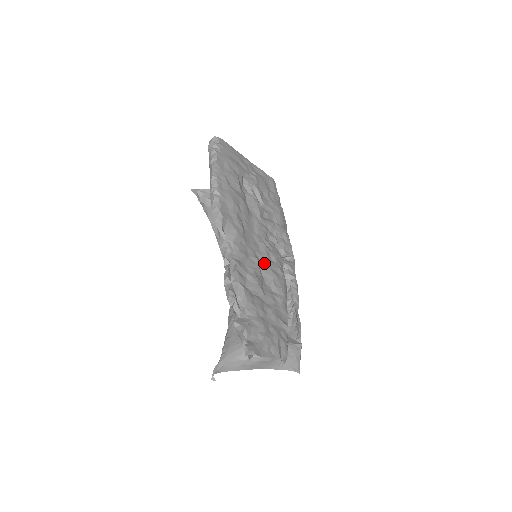
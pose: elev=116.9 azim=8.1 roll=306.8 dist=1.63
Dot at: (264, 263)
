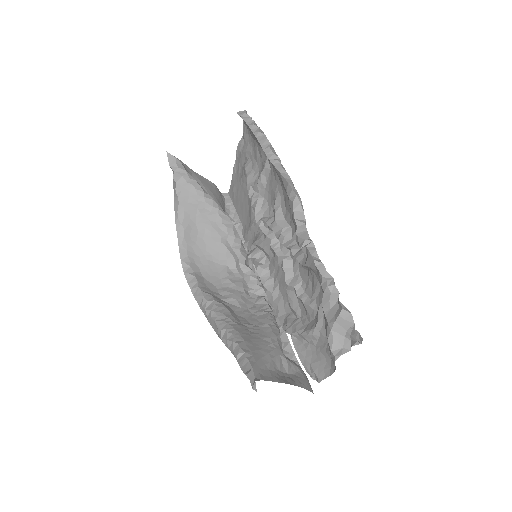
Dot at: occluded
